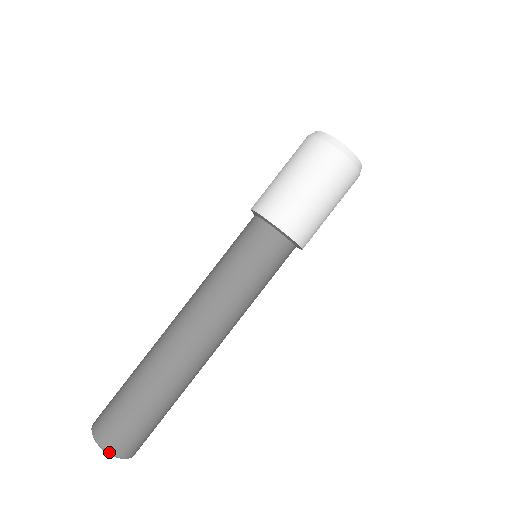
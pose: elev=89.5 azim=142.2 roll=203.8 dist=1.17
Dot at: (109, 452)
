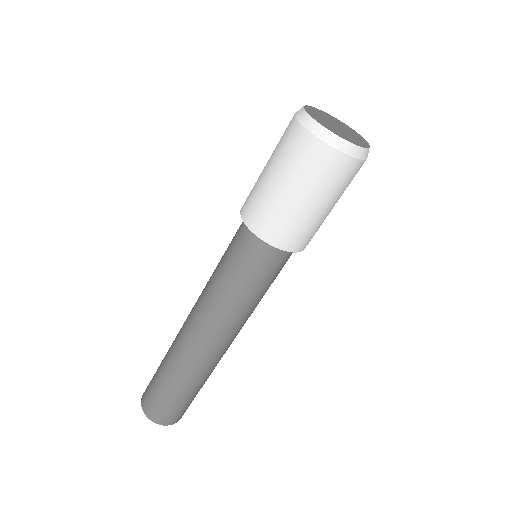
Dot at: occluded
